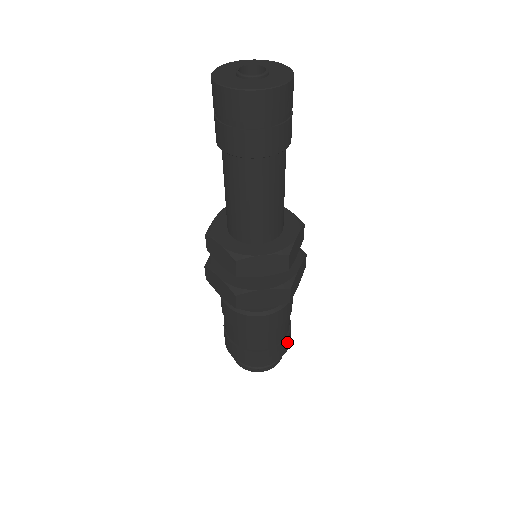
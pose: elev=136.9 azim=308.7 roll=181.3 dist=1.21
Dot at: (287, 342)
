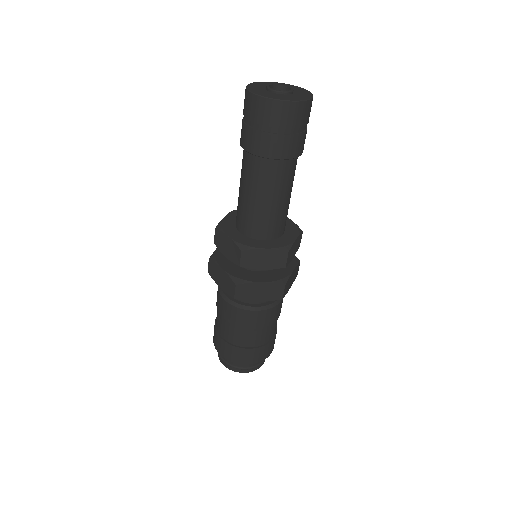
Dot at: (272, 345)
